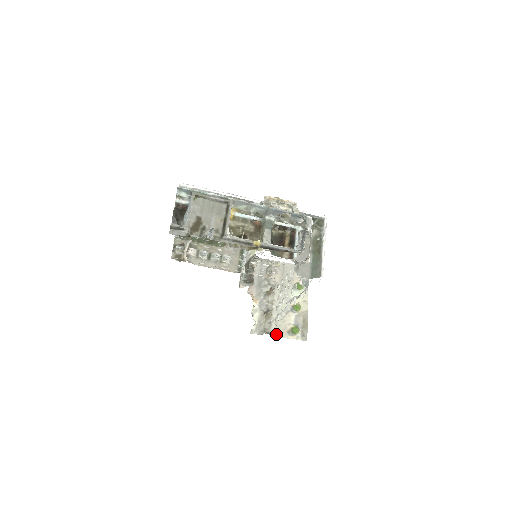
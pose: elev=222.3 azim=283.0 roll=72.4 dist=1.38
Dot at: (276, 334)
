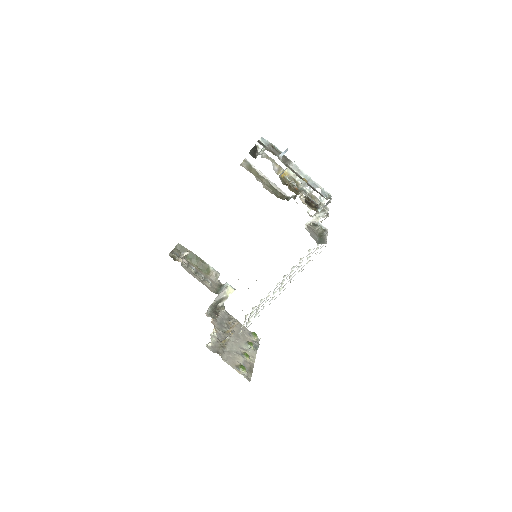
Dot at: (226, 361)
